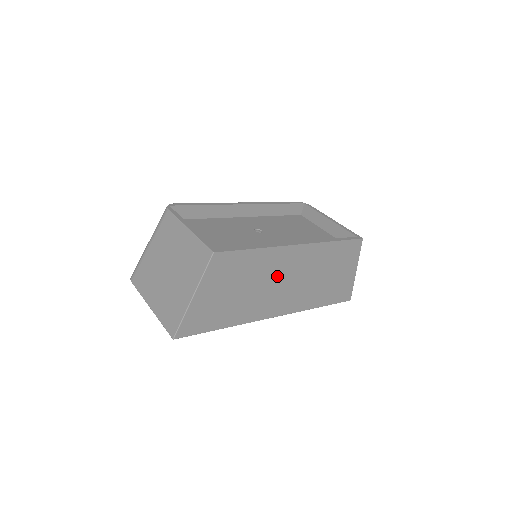
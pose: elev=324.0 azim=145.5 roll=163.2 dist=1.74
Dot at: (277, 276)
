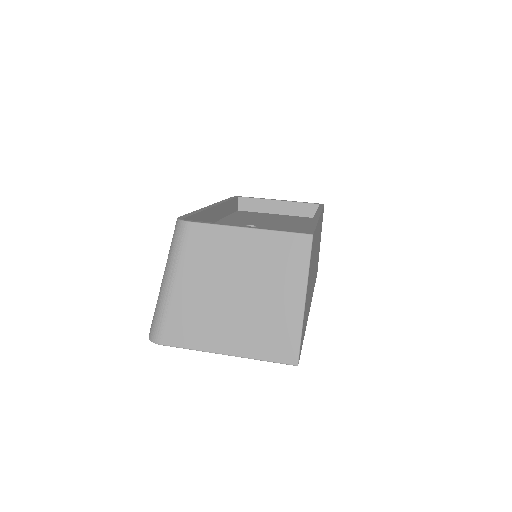
Dot at: occluded
